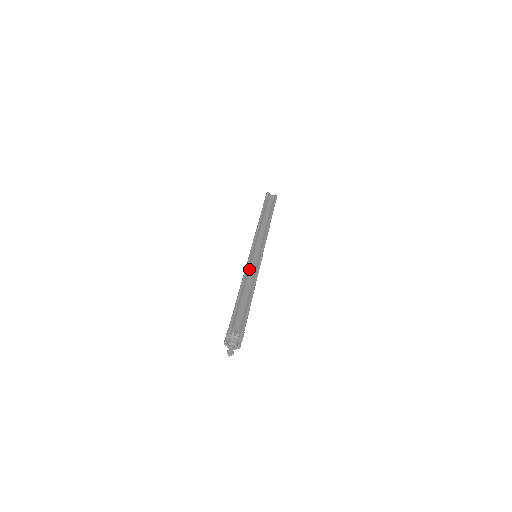
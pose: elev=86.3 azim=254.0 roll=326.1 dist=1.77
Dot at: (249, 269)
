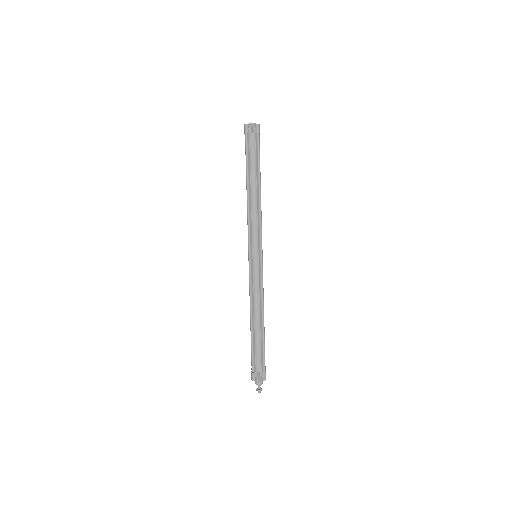
Dot at: (253, 288)
